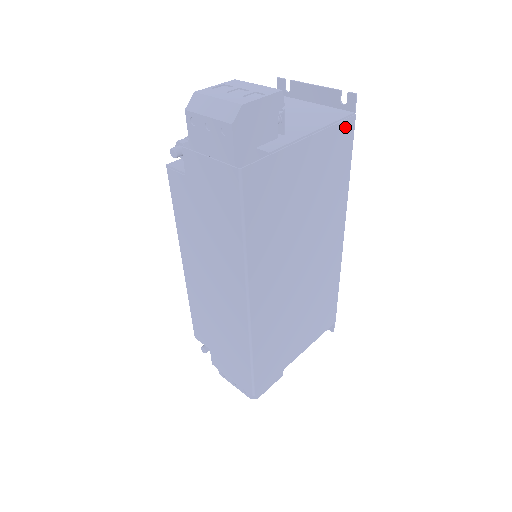
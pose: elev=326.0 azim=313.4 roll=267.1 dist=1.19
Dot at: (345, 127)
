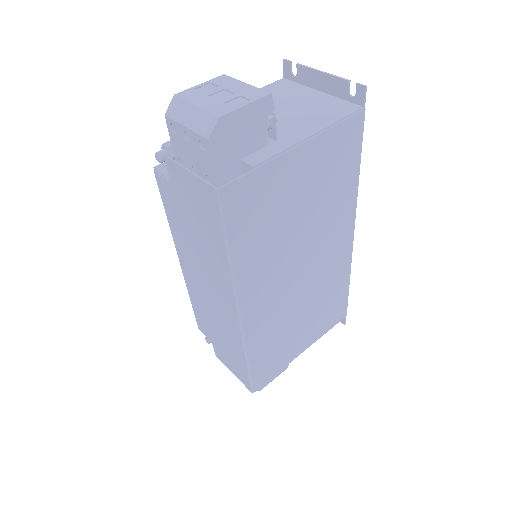
Dot at: (351, 125)
